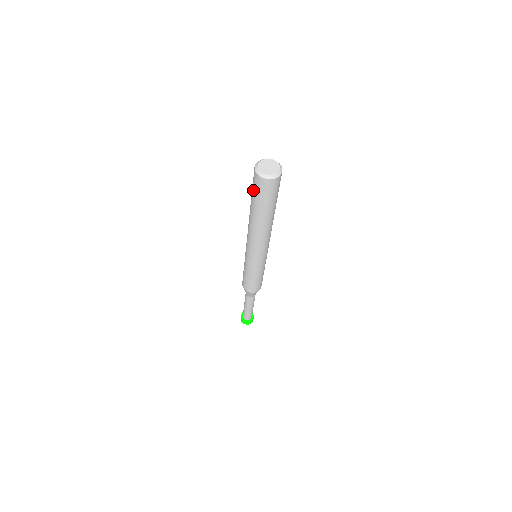
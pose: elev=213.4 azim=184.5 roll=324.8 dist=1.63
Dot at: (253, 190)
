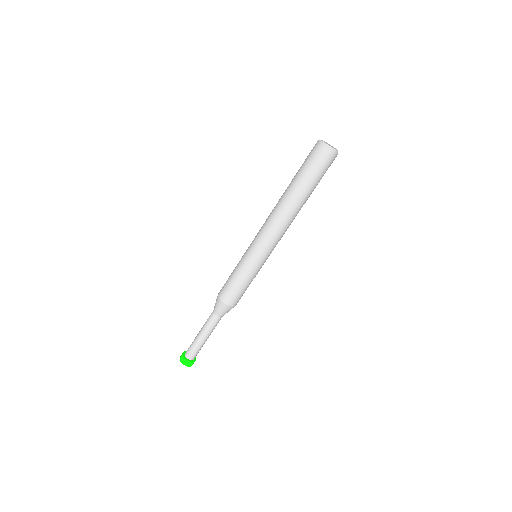
Dot at: (313, 168)
